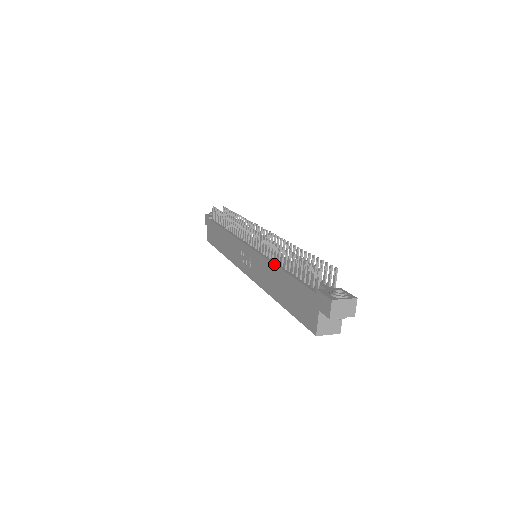
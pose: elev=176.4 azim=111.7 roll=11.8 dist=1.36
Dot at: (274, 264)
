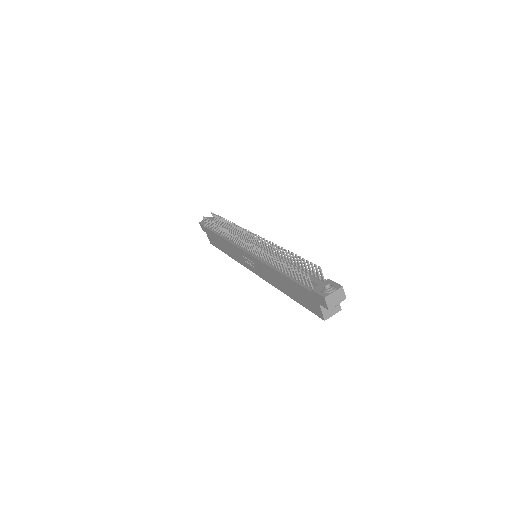
Dot at: (273, 268)
